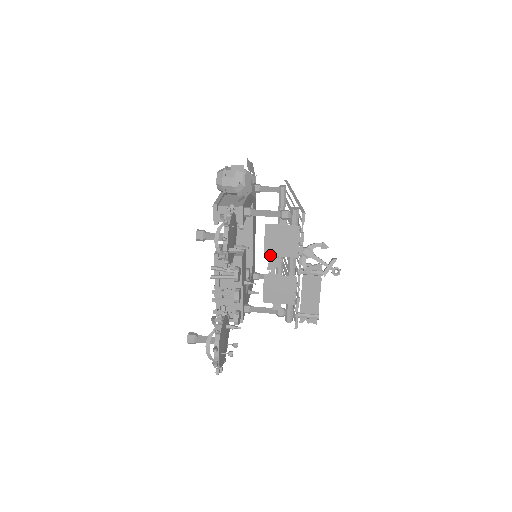
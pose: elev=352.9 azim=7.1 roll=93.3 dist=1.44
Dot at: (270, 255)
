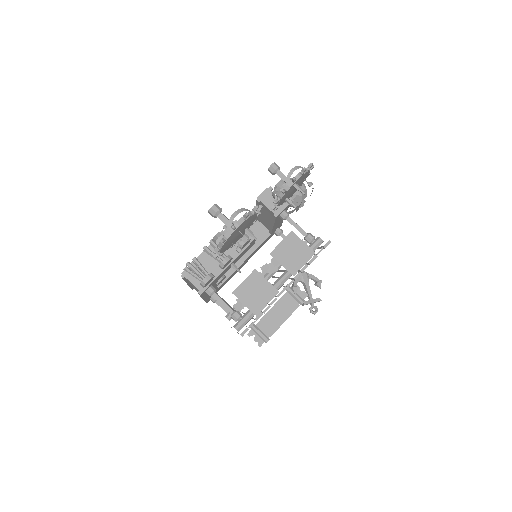
Dot at: (274, 257)
